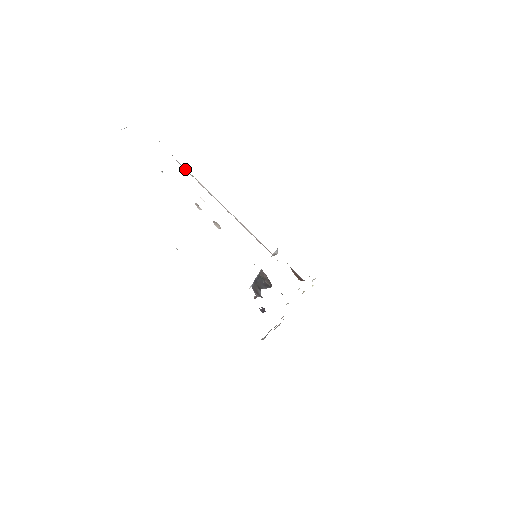
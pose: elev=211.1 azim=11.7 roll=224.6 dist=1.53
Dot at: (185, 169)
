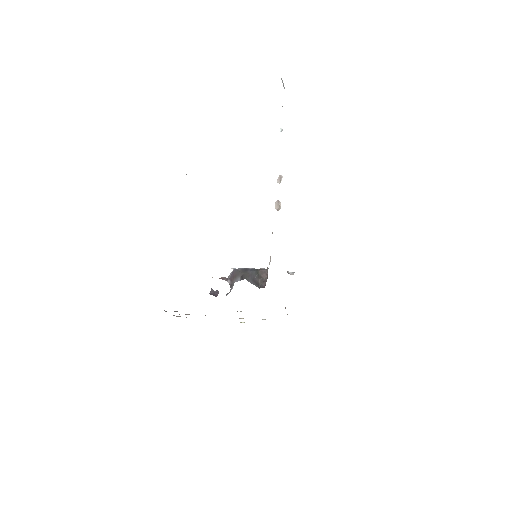
Dot at: occluded
